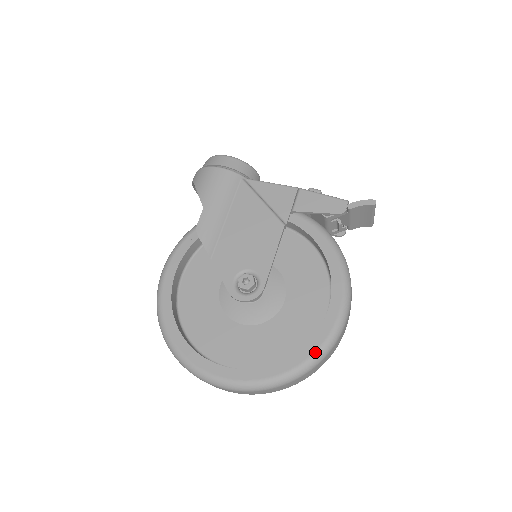
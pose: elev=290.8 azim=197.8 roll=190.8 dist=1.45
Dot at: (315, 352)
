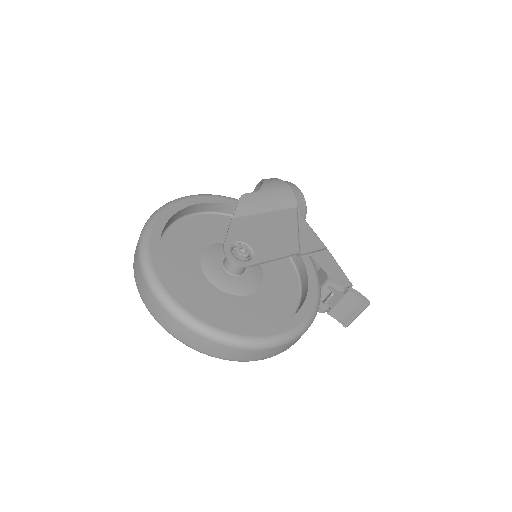
Dot at: (243, 336)
